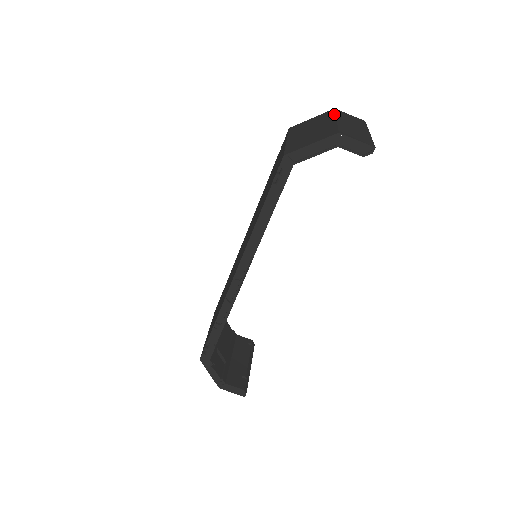
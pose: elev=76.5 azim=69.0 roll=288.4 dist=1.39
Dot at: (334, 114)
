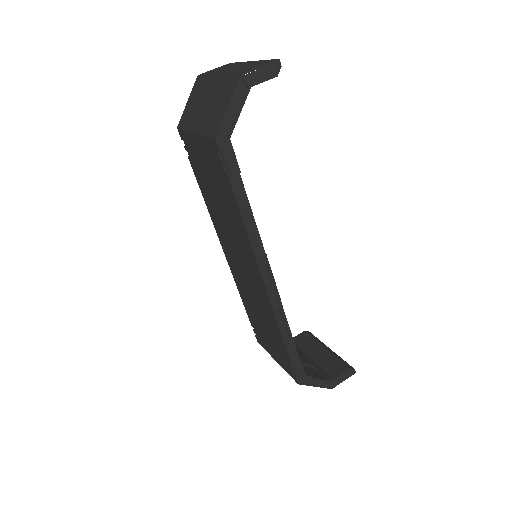
Dot at: (206, 76)
